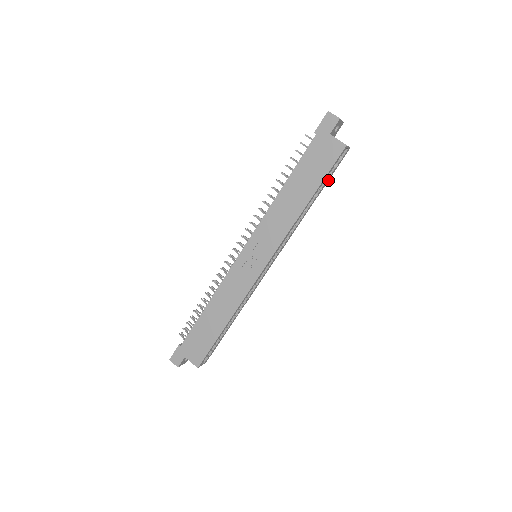
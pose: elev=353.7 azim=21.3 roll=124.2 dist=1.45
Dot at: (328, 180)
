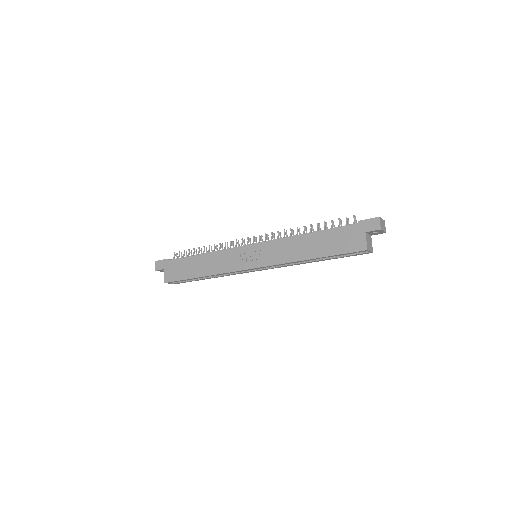
Dot at: (341, 257)
